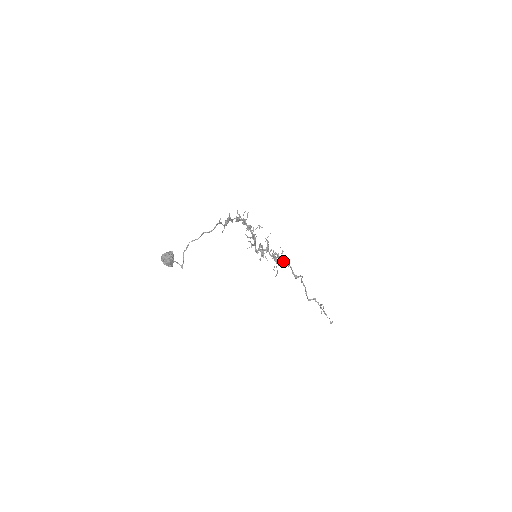
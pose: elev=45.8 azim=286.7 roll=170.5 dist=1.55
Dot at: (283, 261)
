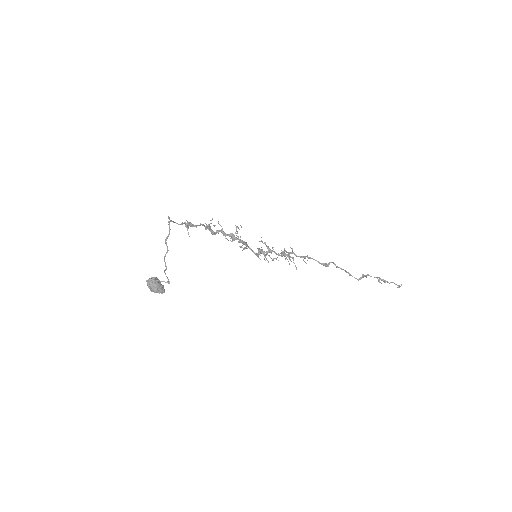
Dot at: (299, 256)
